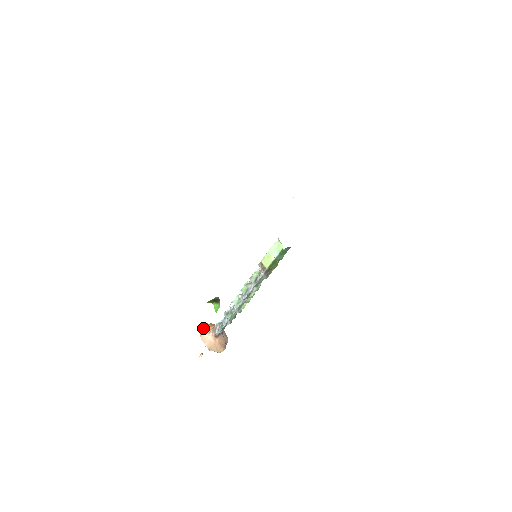
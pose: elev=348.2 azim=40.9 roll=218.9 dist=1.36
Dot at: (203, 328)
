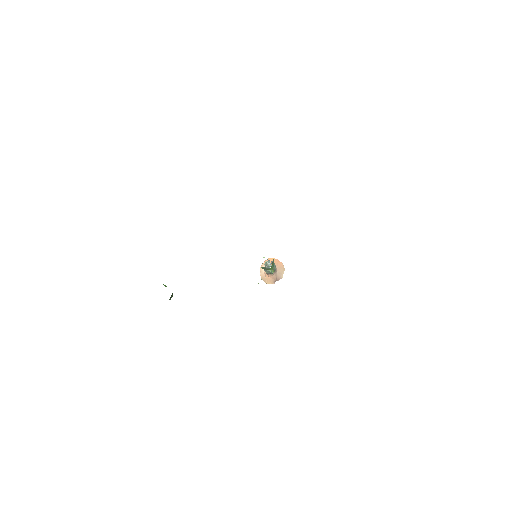
Dot at: occluded
